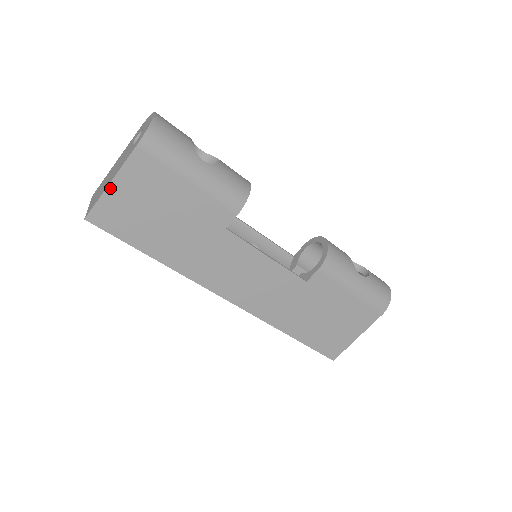
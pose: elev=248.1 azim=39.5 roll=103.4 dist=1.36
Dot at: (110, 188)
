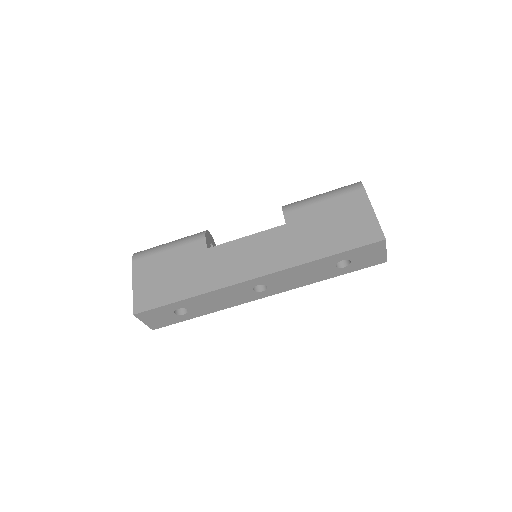
Dot at: (134, 289)
